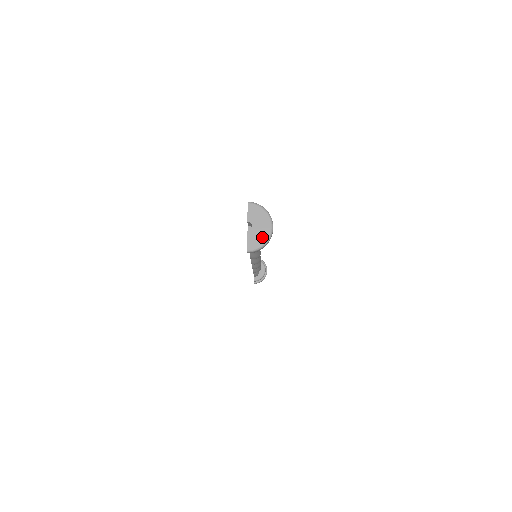
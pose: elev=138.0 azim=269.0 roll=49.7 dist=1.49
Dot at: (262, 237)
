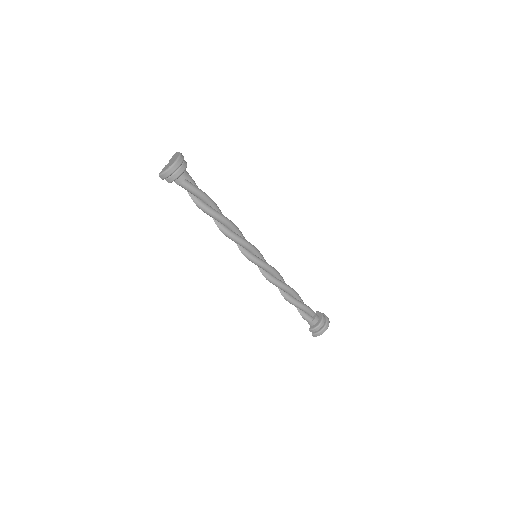
Dot at: (169, 166)
